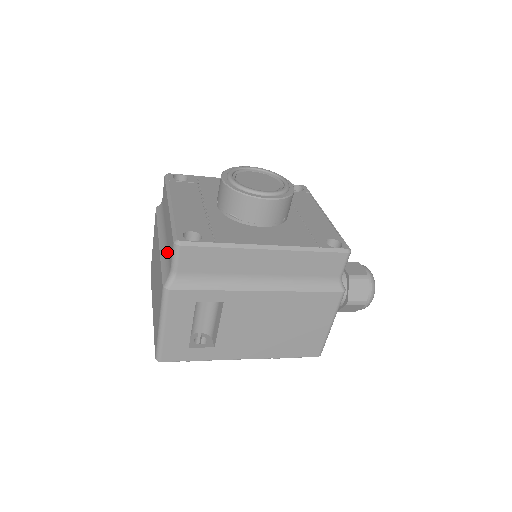
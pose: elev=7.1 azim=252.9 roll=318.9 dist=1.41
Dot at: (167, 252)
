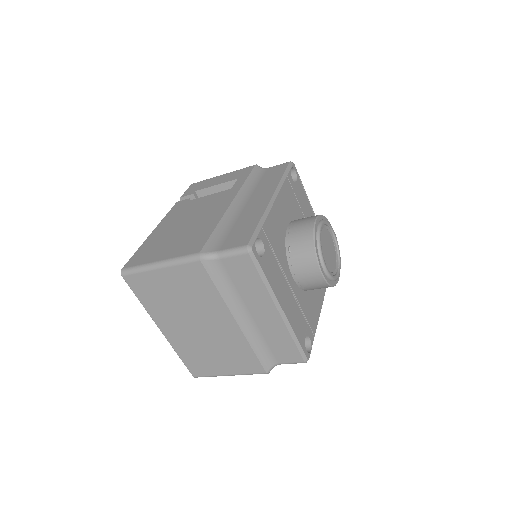
Dot at: (264, 343)
